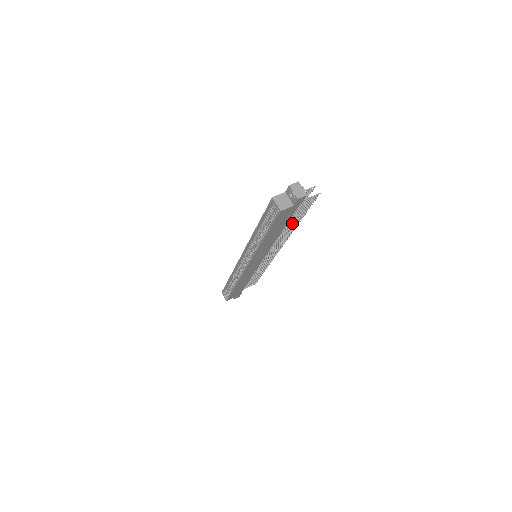
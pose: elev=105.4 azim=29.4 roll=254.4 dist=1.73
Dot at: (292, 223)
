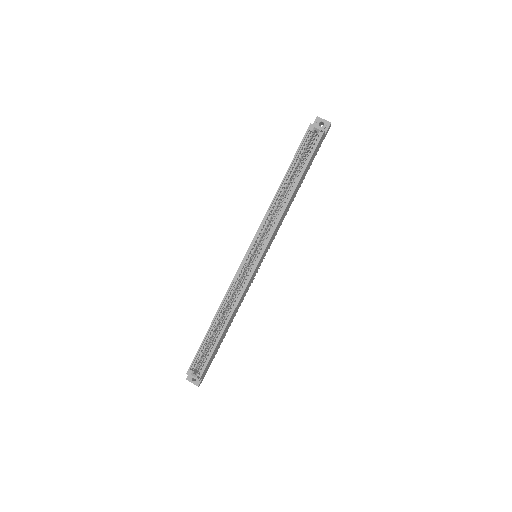
Dot at: occluded
